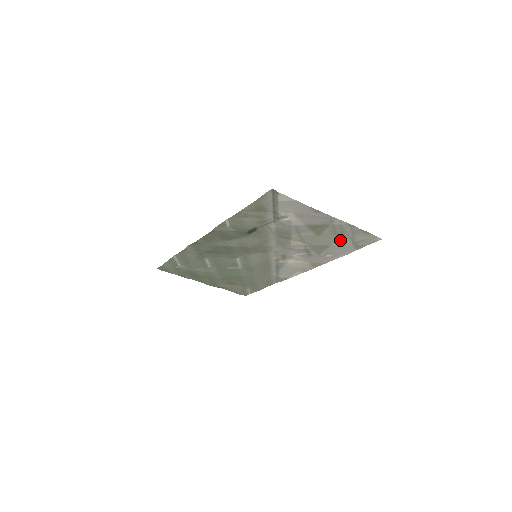
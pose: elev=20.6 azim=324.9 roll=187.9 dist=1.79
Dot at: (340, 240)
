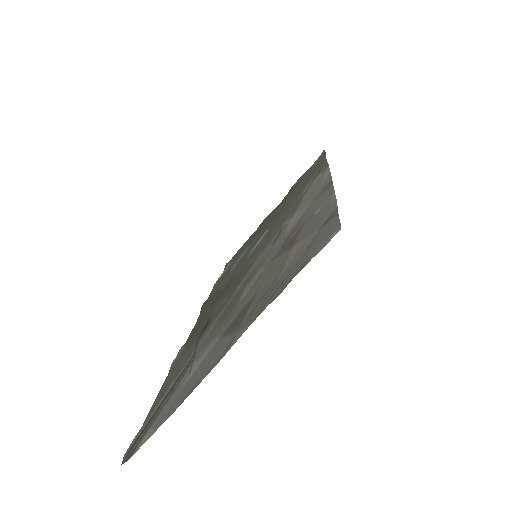
Dot at: (288, 261)
